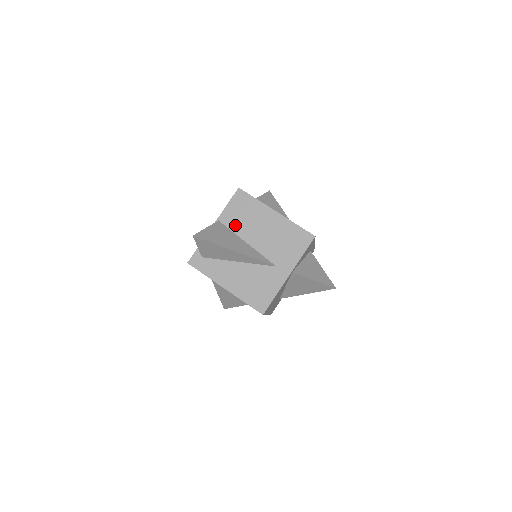
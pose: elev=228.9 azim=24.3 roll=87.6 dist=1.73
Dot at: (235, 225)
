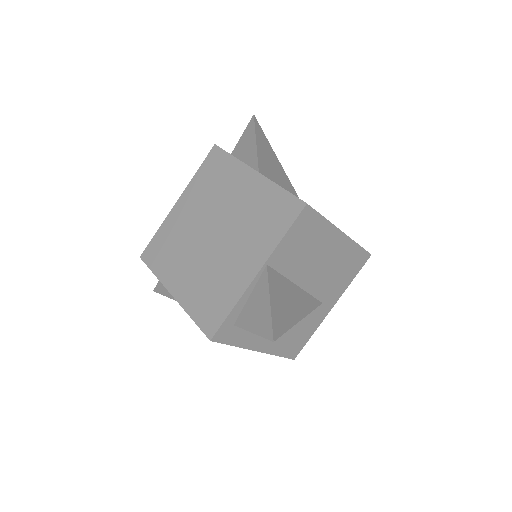
Dot at: (289, 265)
